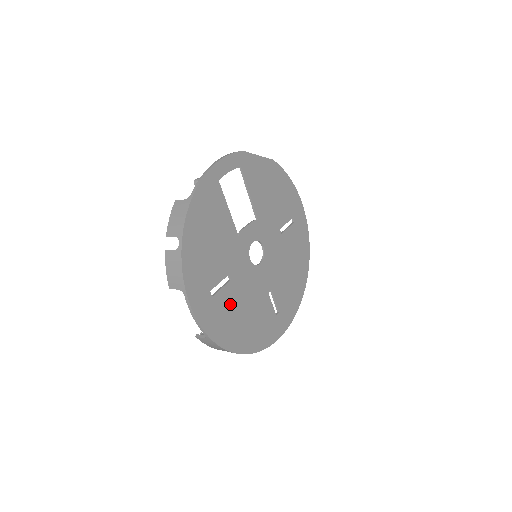
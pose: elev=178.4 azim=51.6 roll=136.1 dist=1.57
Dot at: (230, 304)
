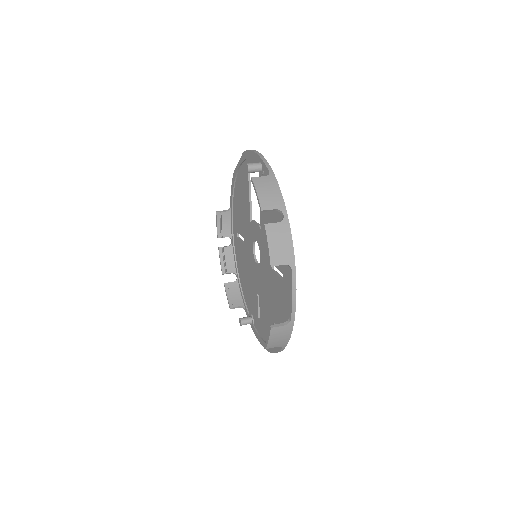
Dot at: occluded
